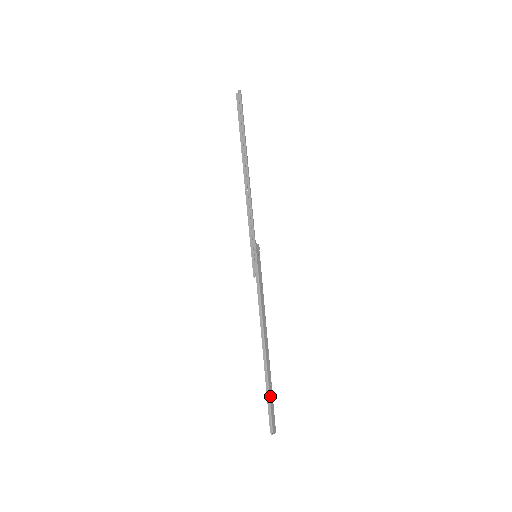
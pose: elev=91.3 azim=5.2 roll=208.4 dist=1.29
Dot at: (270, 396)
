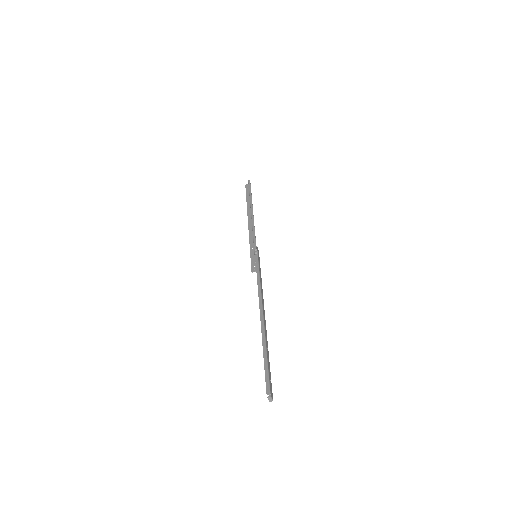
Dot at: (267, 357)
